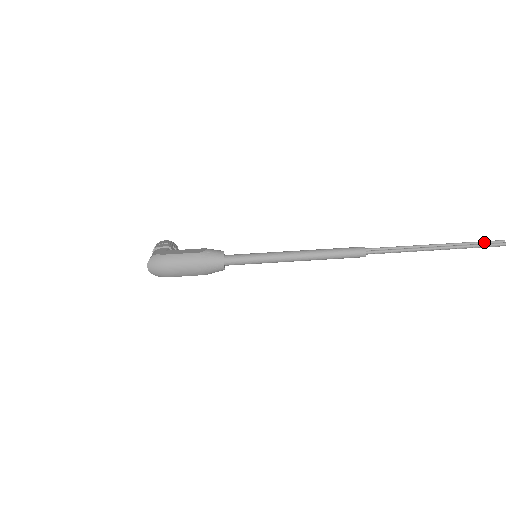
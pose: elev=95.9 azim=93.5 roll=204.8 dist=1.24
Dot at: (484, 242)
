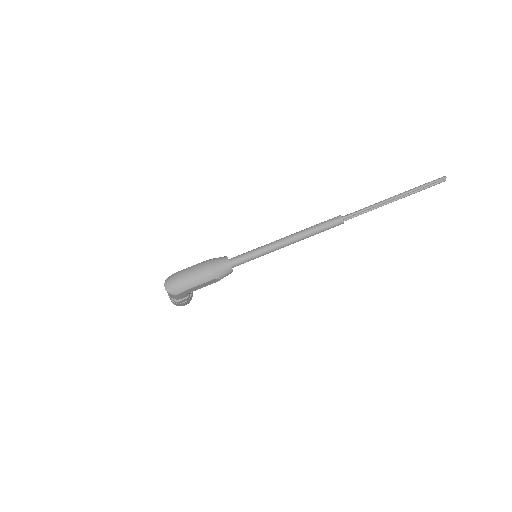
Dot at: (429, 182)
